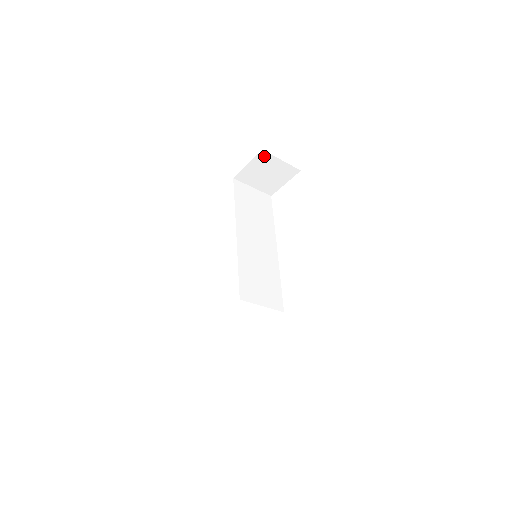
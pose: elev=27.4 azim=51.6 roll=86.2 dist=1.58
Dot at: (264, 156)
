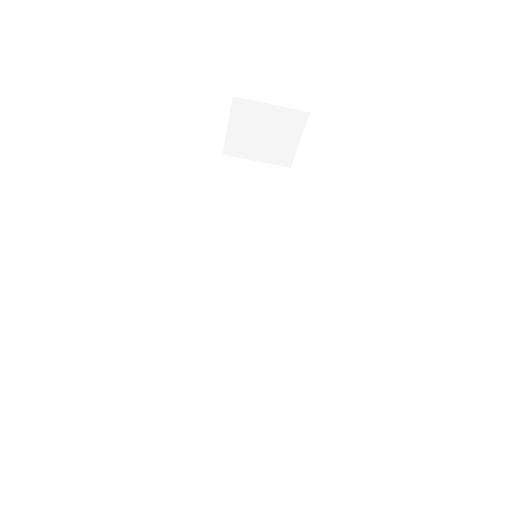
Dot at: (242, 106)
